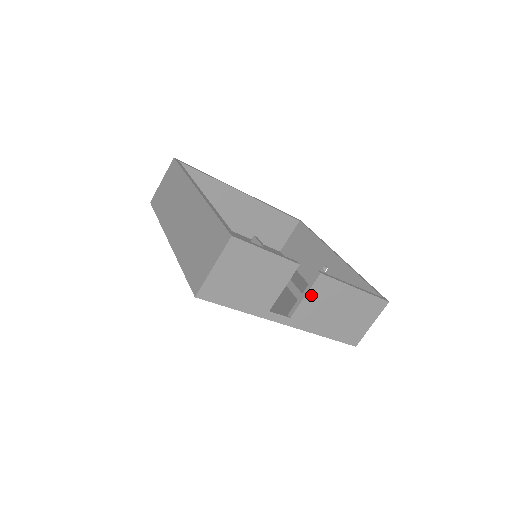
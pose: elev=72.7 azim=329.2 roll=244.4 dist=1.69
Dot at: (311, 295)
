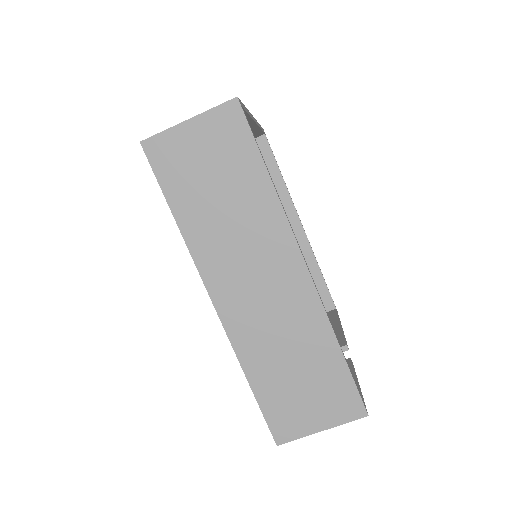
Dot at: occluded
